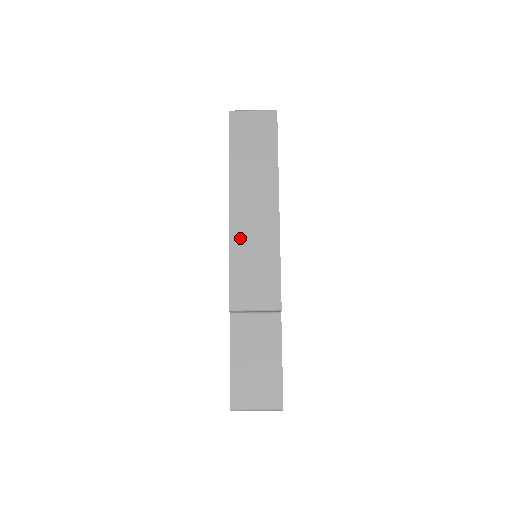
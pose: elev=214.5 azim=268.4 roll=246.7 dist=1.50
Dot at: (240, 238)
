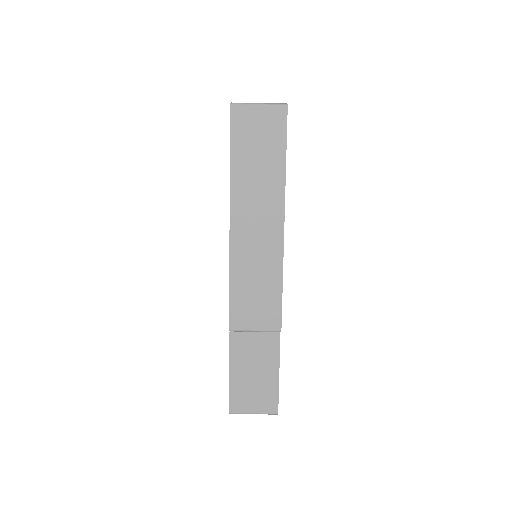
Dot at: (241, 258)
